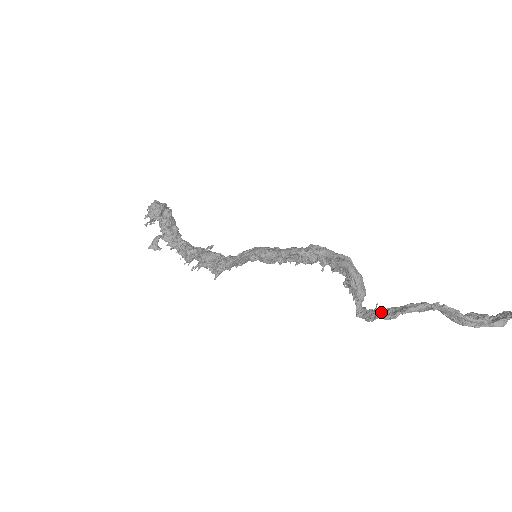
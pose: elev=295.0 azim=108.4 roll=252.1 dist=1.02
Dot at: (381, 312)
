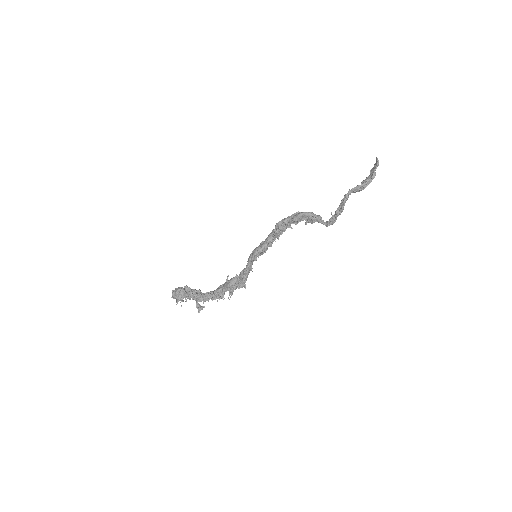
Dot at: (336, 213)
